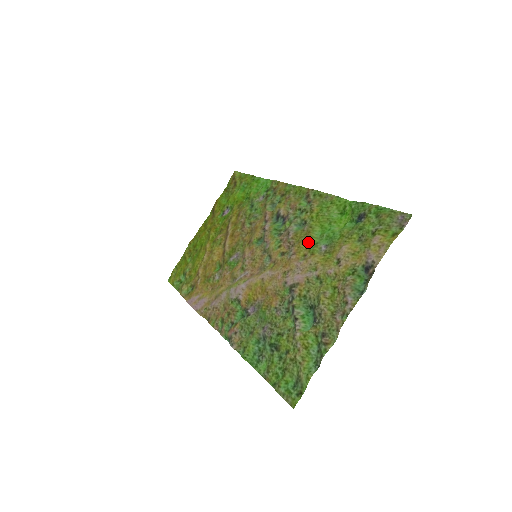
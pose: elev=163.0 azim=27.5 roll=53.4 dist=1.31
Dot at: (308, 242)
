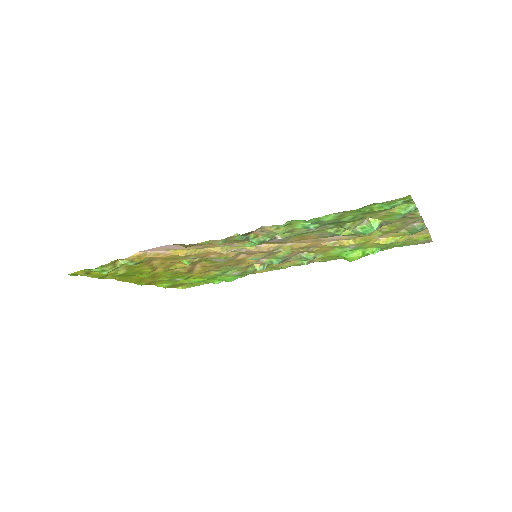
Dot at: (331, 248)
